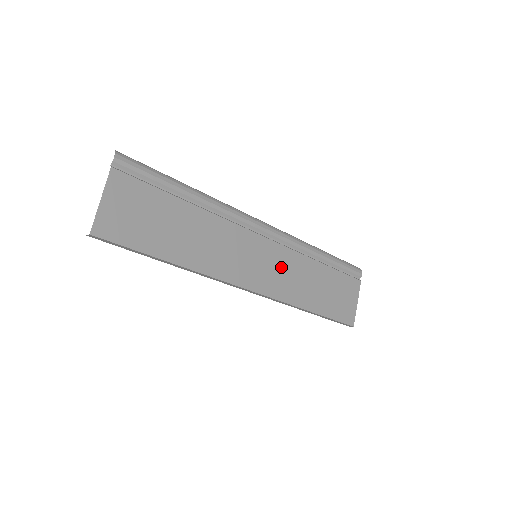
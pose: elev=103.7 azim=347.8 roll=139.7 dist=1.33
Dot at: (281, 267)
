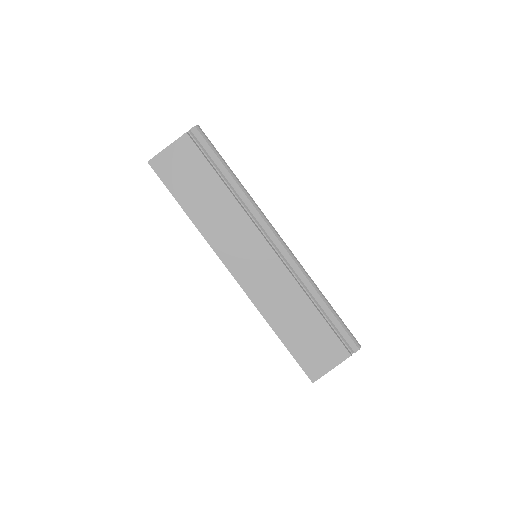
Dot at: (271, 279)
